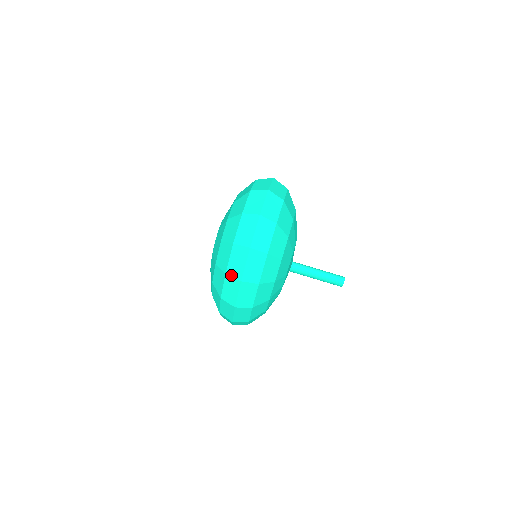
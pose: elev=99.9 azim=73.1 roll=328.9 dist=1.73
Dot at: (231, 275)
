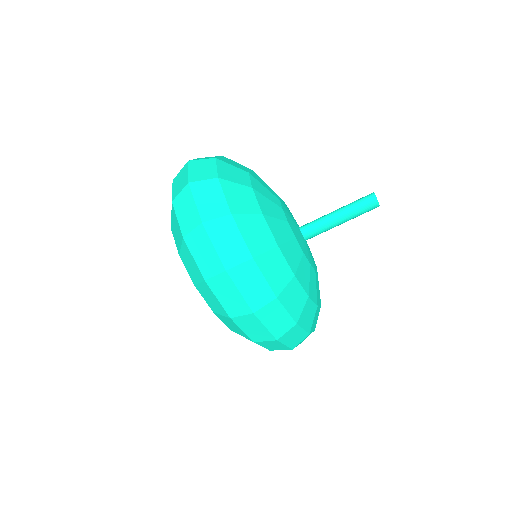
Dot at: (237, 315)
